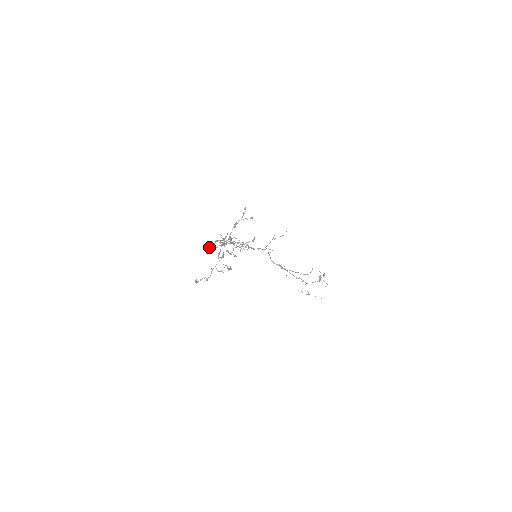
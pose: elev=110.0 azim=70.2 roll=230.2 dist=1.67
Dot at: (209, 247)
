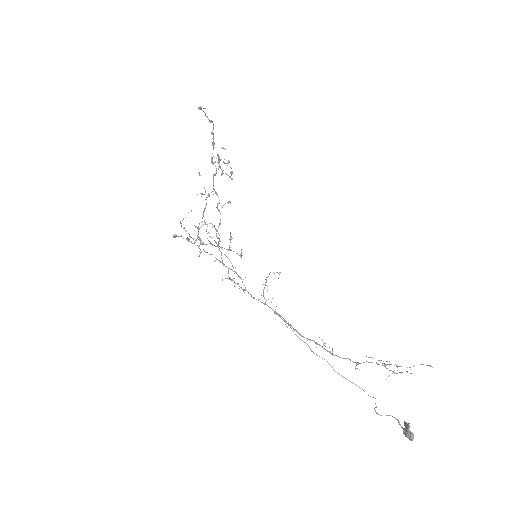
Dot at: (179, 236)
